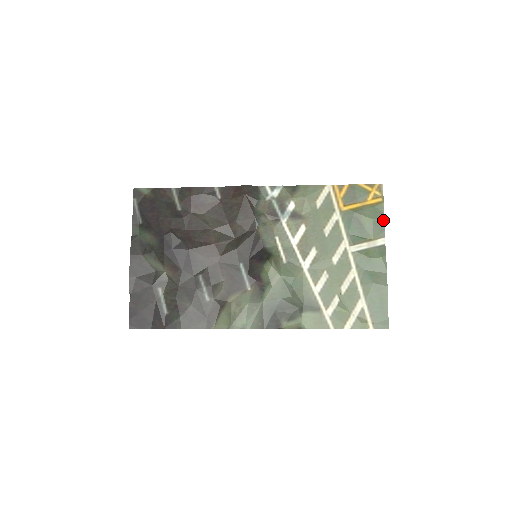
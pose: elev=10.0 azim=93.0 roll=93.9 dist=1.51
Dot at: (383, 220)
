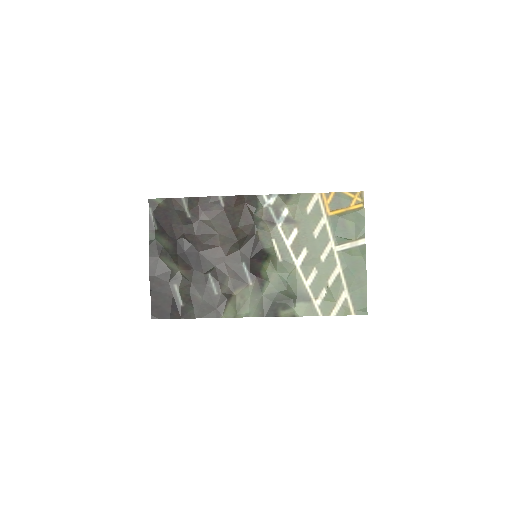
Dot at: (364, 223)
